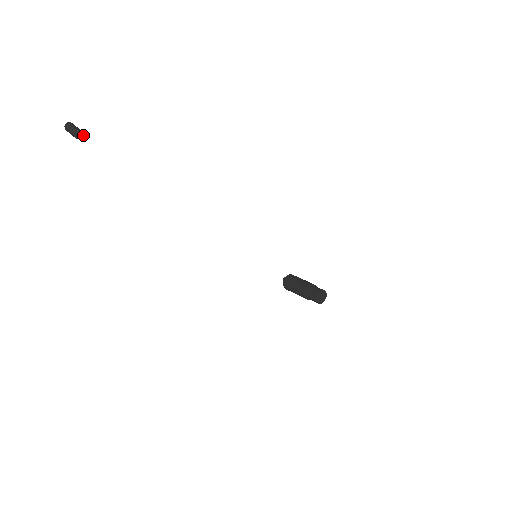
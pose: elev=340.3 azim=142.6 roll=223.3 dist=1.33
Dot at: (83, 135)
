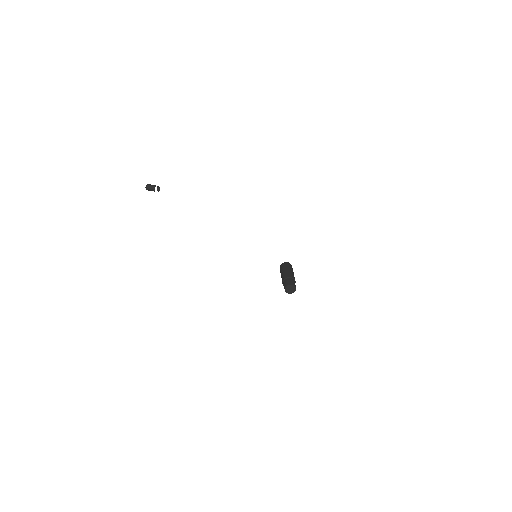
Dot at: (158, 186)
